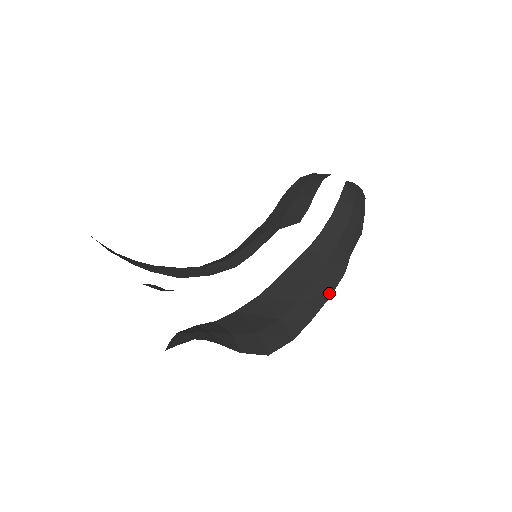
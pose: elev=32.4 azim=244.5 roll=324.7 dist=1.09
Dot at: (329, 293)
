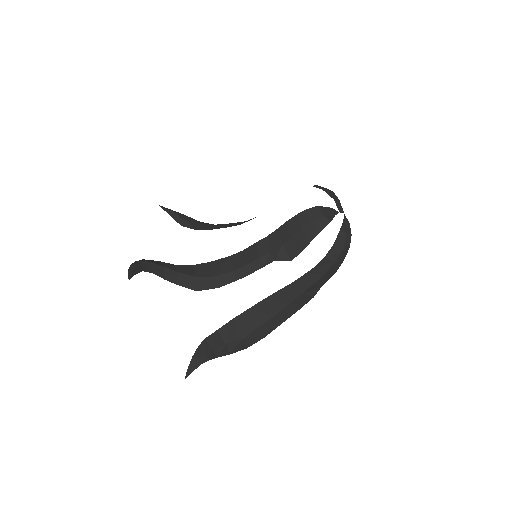
Dot at: (298, 309)
